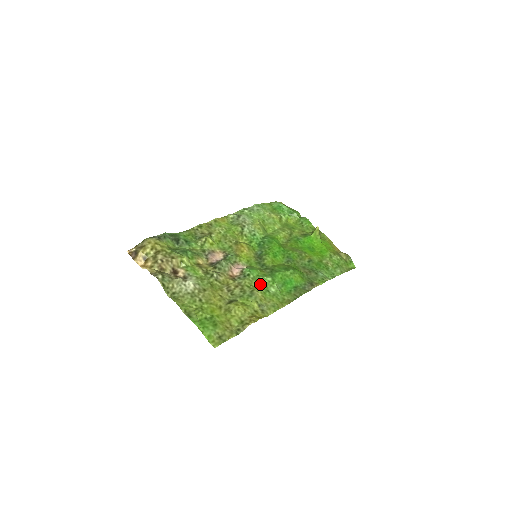
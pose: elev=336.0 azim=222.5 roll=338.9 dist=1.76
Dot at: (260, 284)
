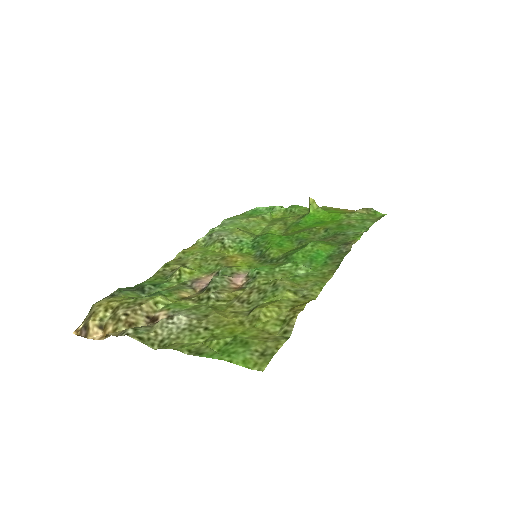
Dot at: (280, 275)
